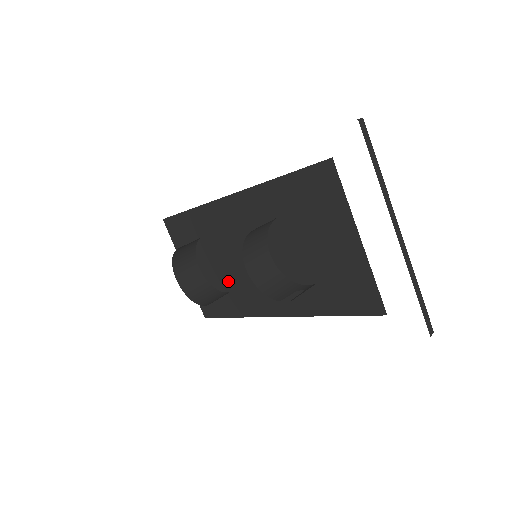
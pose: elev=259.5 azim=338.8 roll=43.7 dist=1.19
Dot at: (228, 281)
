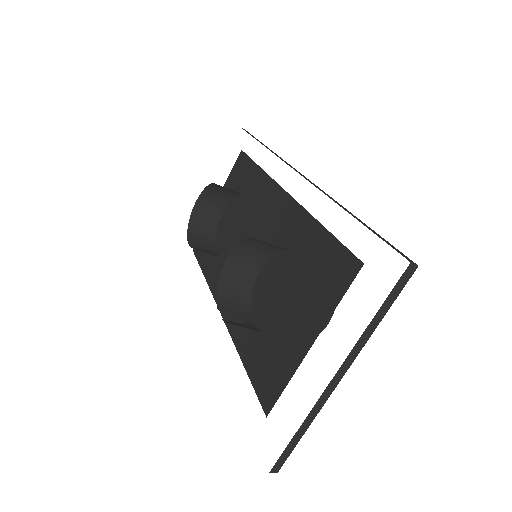
Dot at: (225, 247)
